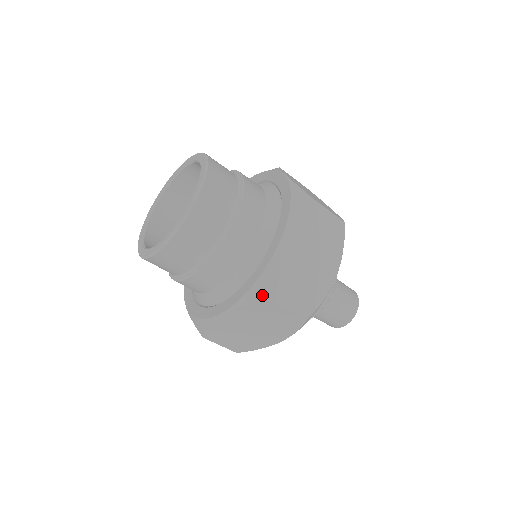
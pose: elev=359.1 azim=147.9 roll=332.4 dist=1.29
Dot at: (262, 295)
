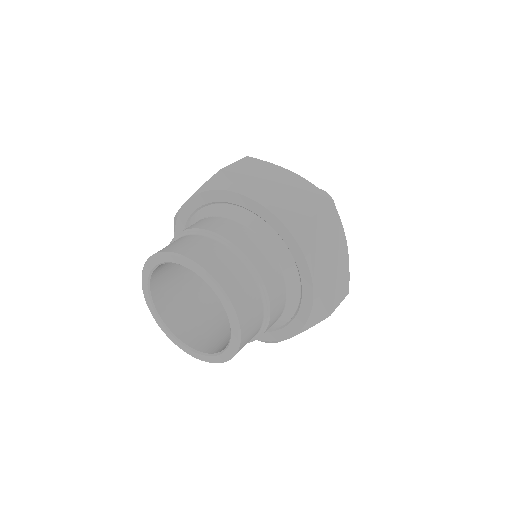
Dot at: (321, 318)
